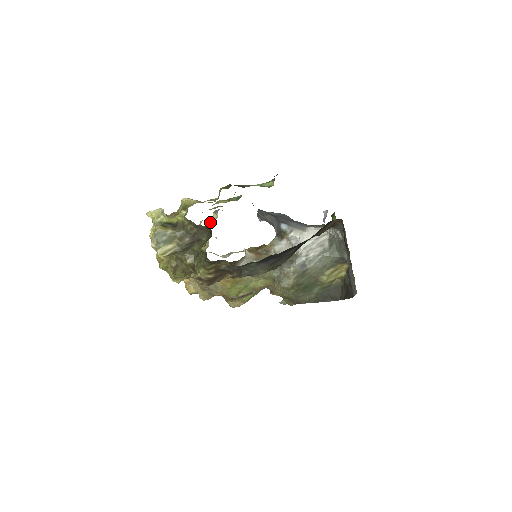
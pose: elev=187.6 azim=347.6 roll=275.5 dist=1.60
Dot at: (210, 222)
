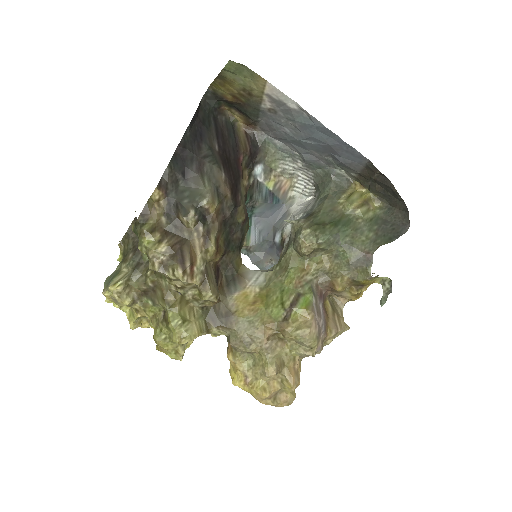
Dot at: occluded
